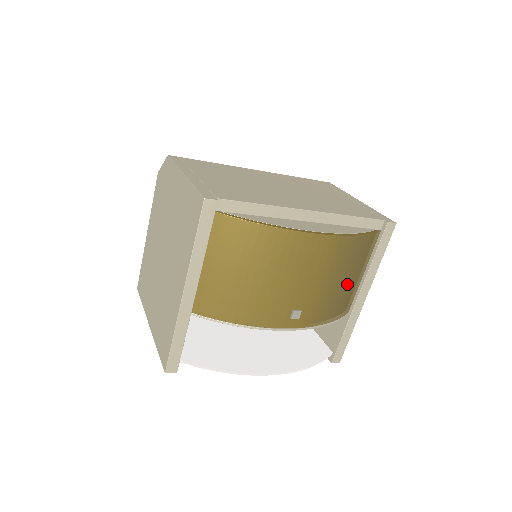
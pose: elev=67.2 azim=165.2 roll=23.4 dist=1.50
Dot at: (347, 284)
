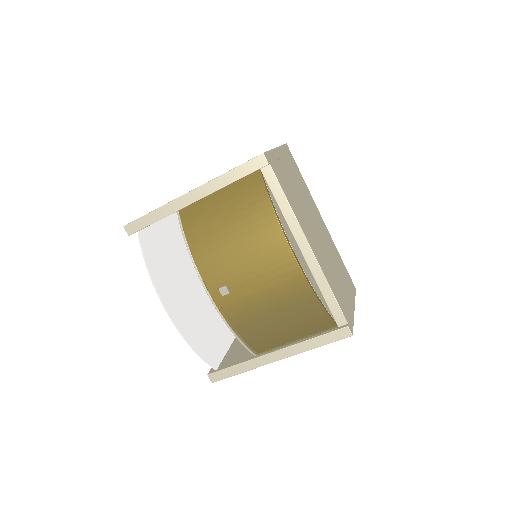
Dot at: (276, 325)
